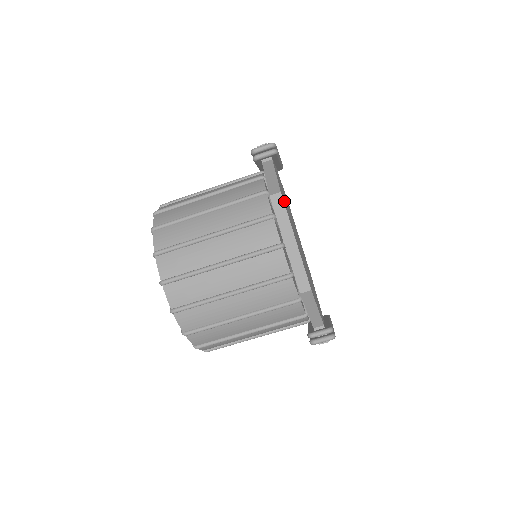
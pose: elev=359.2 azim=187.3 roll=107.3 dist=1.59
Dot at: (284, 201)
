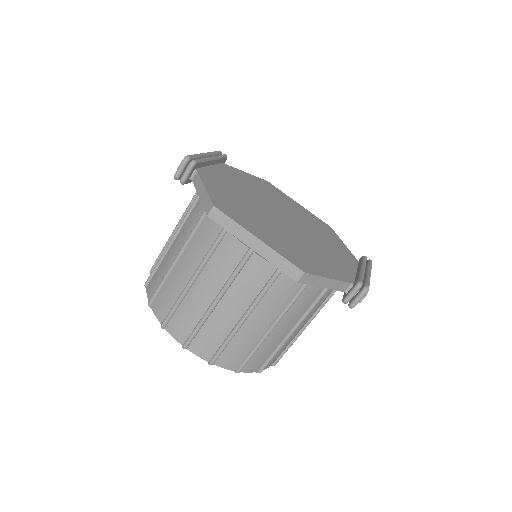
Dot at: (227, 206)
